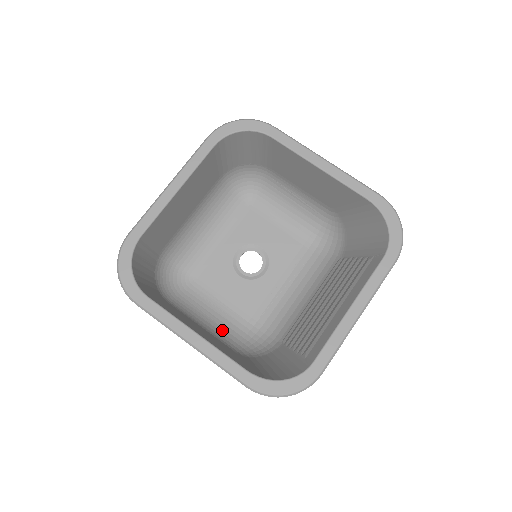
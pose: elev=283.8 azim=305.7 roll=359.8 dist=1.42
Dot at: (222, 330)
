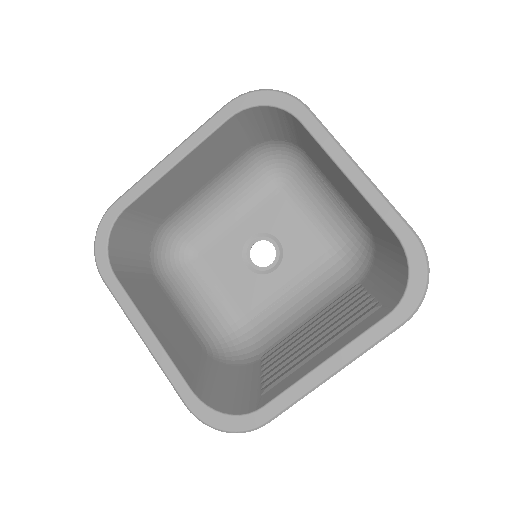
Dot at: (208, 321)
